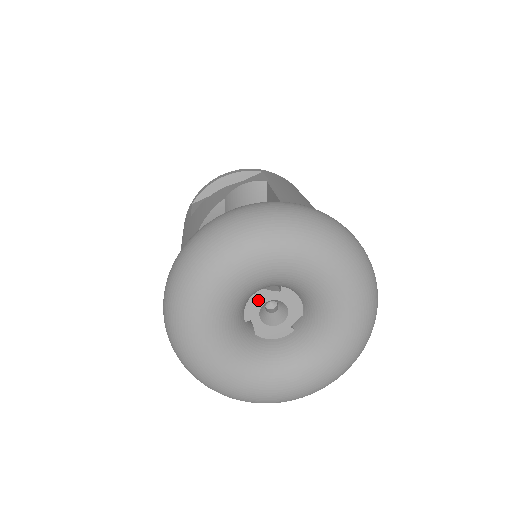
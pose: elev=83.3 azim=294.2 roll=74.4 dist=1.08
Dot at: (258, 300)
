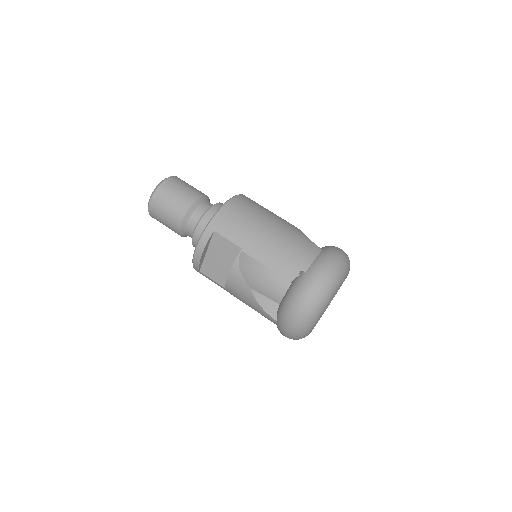
Dot at: occluded
